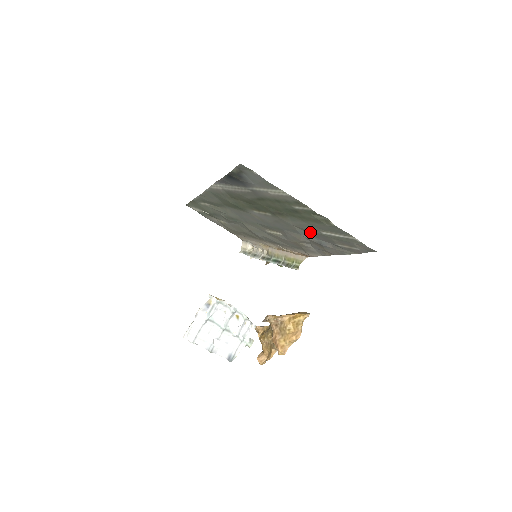
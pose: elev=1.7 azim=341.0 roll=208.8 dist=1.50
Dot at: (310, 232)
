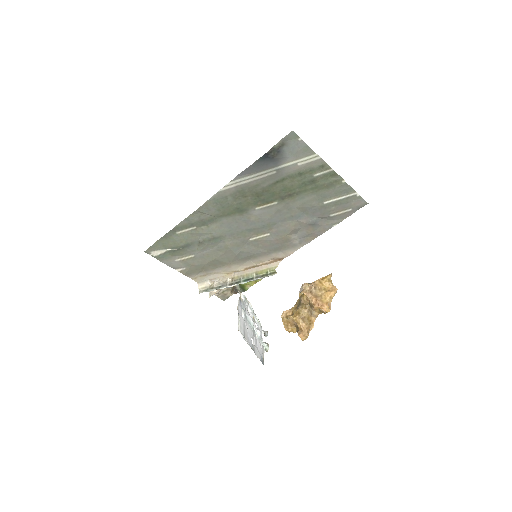
Dot at: (309, 210)
